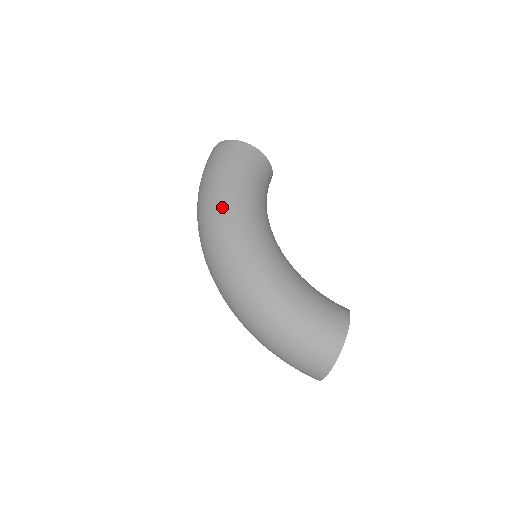
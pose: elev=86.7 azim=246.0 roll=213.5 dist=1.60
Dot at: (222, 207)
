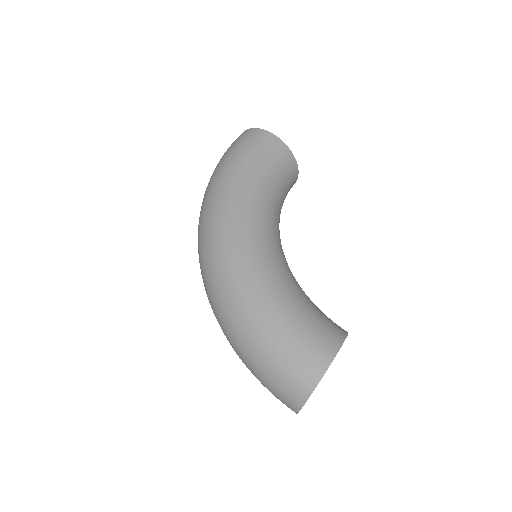
Dot at: (222, 194)
